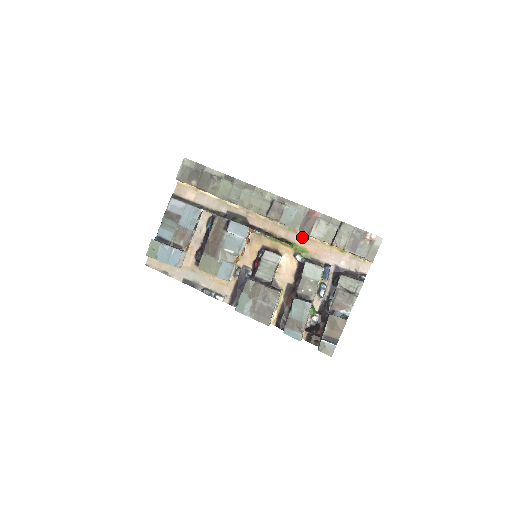
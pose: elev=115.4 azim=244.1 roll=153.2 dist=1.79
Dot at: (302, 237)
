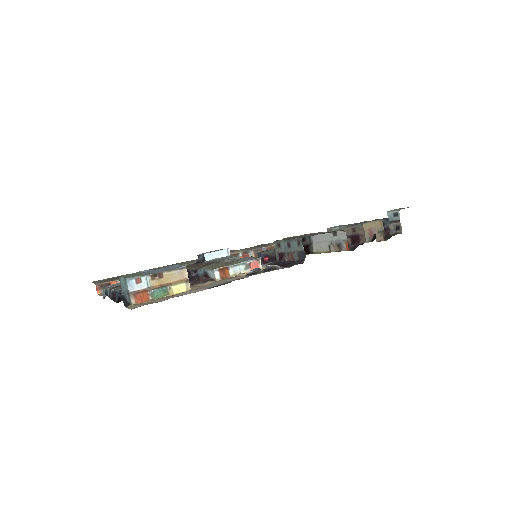
Dot at: occluded
